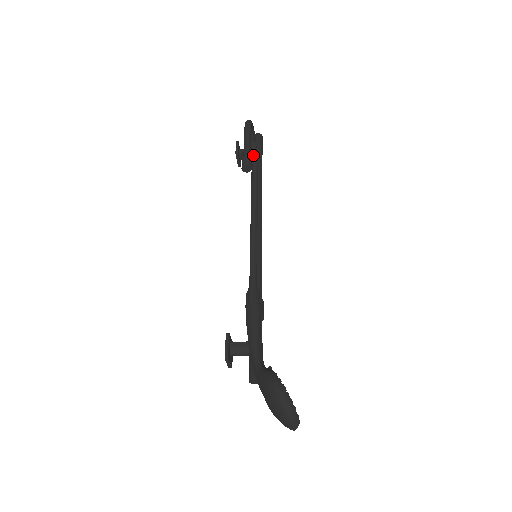
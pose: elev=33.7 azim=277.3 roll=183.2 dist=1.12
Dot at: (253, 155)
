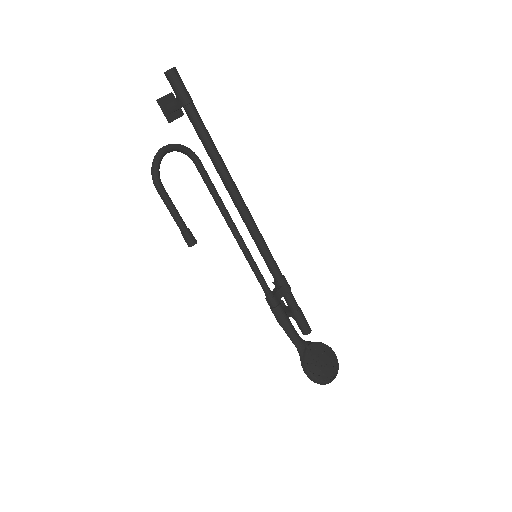
Dot at: (185, 154)
